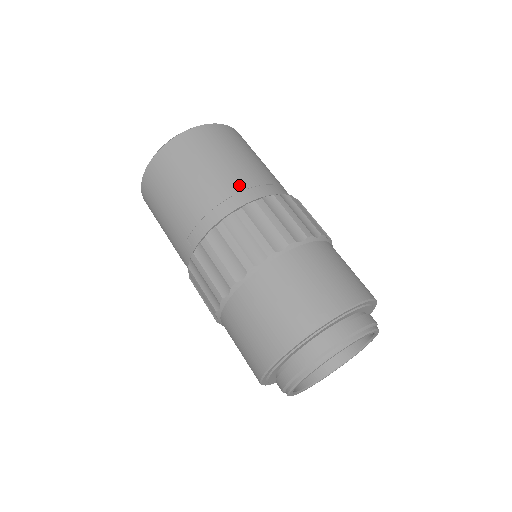
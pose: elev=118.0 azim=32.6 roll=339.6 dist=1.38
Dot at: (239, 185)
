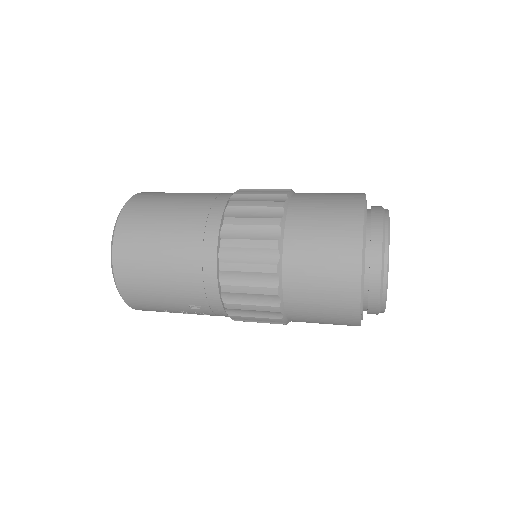
Dot at: (215, 193)
